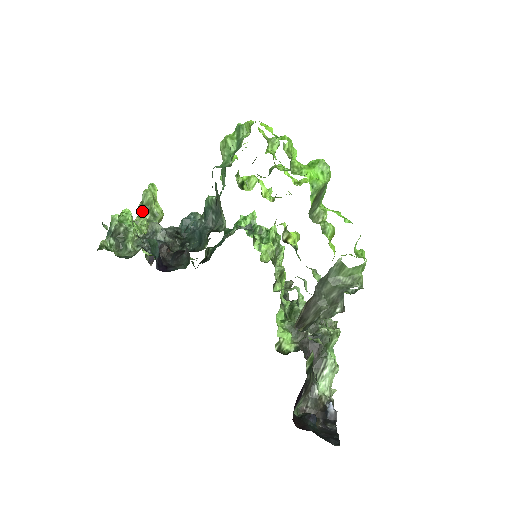
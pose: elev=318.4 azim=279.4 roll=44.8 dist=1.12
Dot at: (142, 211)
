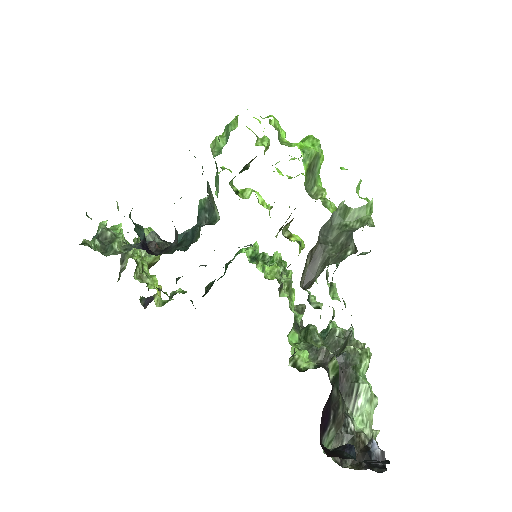
Dot at: occluded
